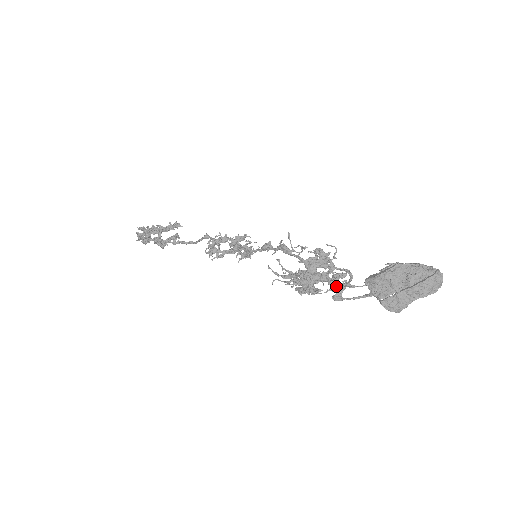
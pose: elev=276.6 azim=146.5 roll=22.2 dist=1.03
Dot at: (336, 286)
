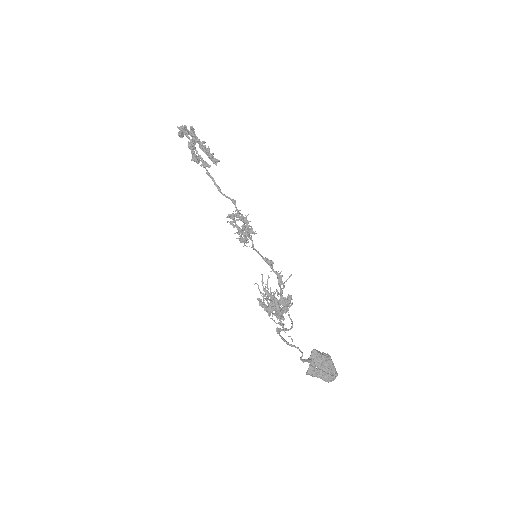
Dot at: (280, 323)
